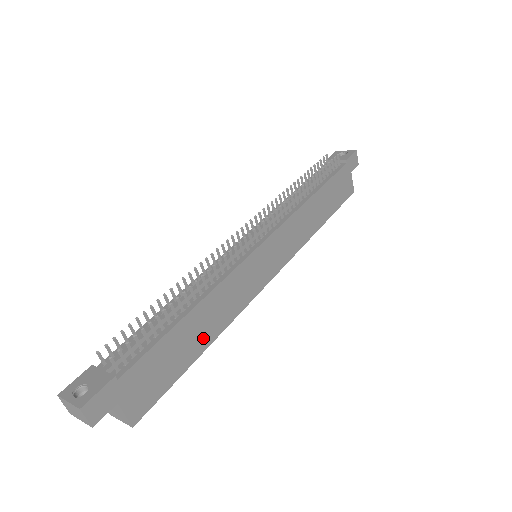
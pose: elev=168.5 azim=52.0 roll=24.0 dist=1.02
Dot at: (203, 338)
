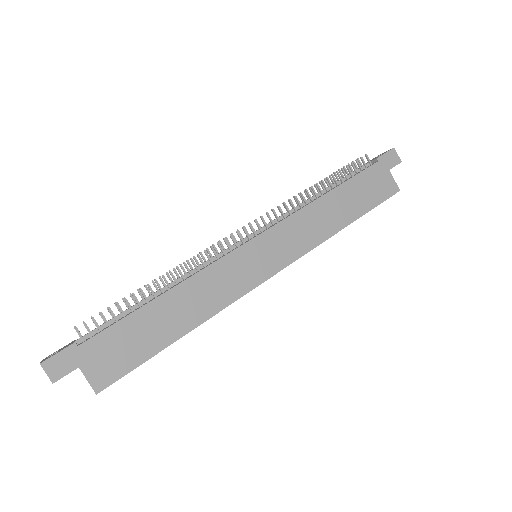
Dot at: (178, 324)
